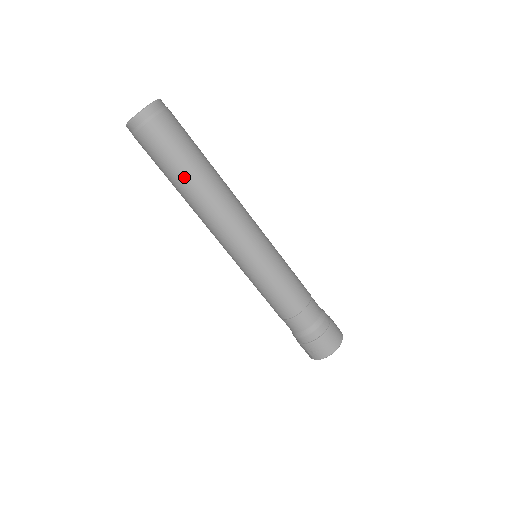
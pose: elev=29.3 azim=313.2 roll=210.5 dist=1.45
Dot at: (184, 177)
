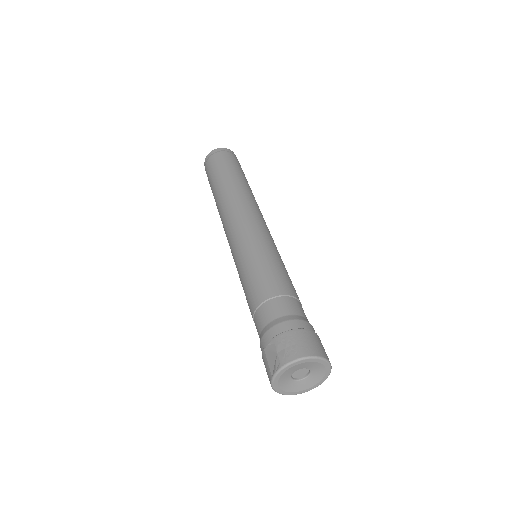
Dot at: (231, 176)
